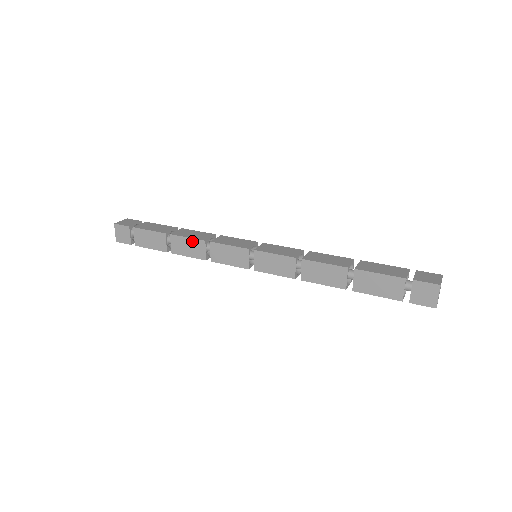
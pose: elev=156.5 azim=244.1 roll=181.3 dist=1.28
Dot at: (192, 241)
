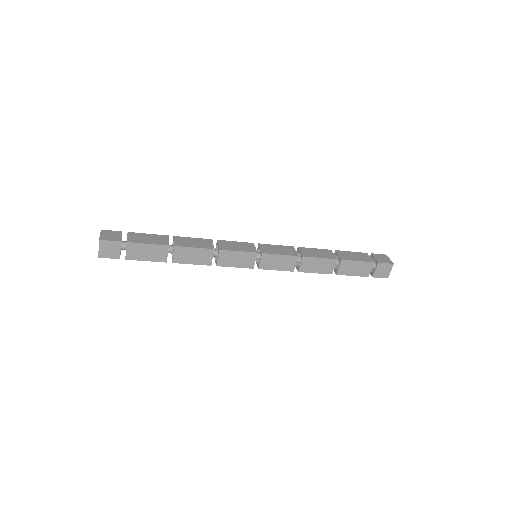
Dot at: (198, 239)
